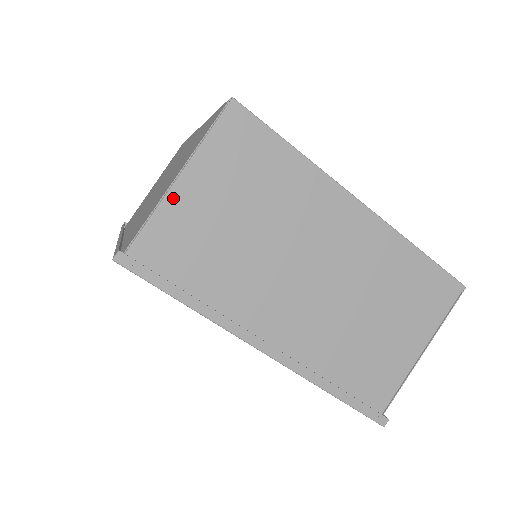
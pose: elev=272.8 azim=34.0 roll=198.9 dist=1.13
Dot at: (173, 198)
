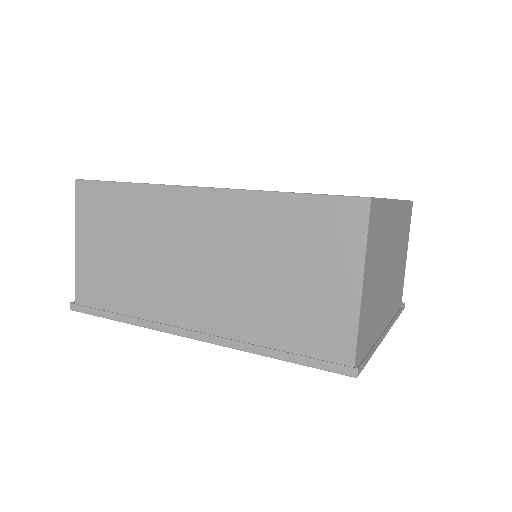
Dot at: (362, 303)
